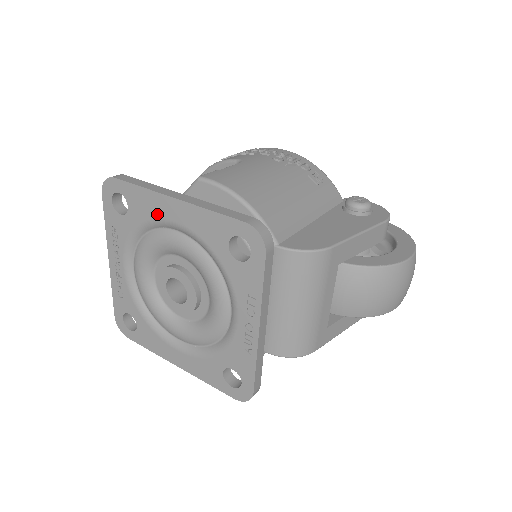
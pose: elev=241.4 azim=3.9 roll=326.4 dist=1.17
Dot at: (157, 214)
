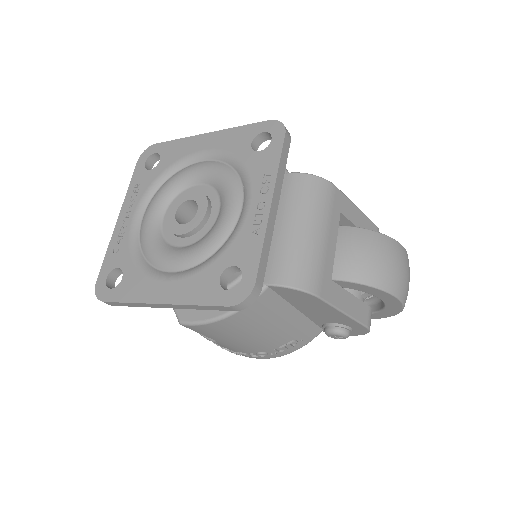
Dot at: (188, 152)
